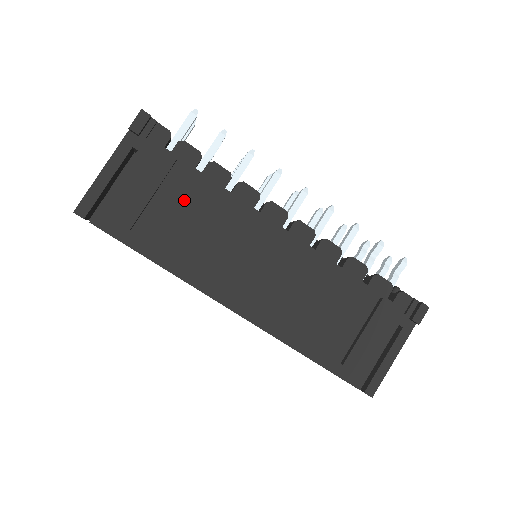
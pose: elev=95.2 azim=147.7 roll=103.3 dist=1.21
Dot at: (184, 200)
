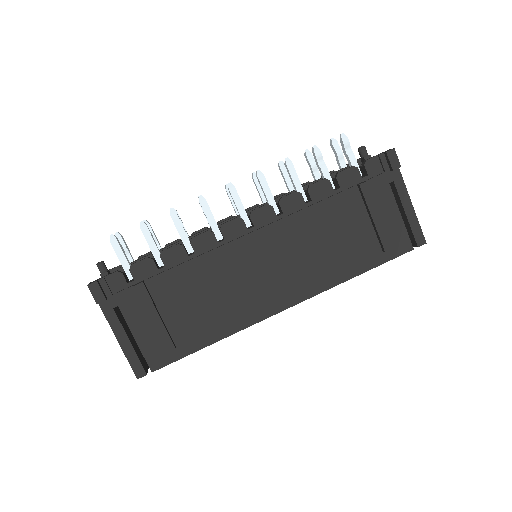
Dot at: (178, 294)
